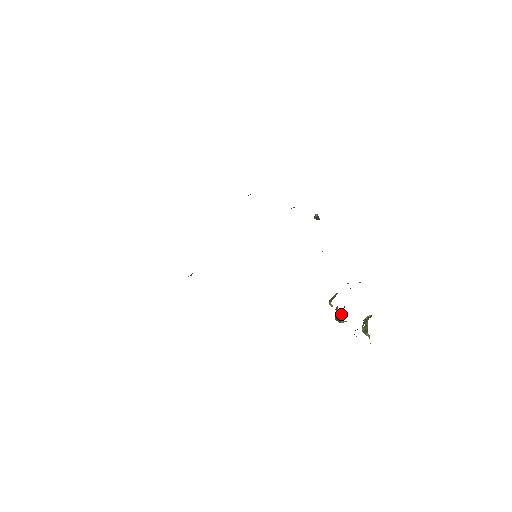
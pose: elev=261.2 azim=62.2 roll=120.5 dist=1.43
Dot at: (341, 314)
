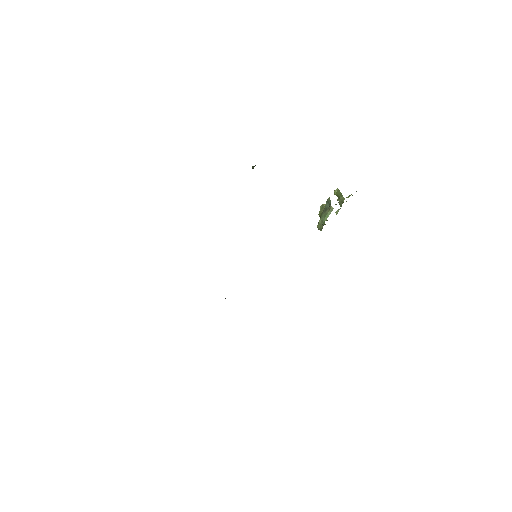
Dot at: occluded
